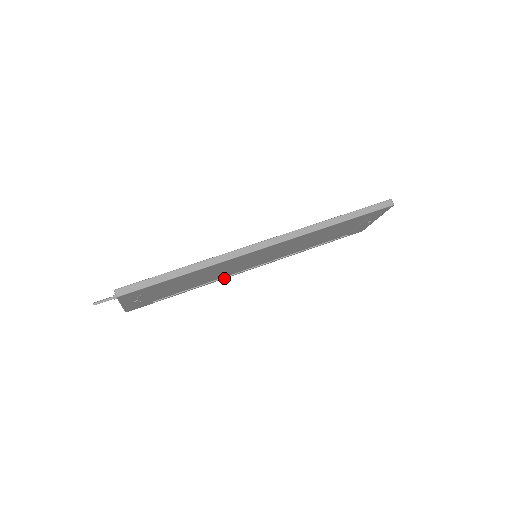
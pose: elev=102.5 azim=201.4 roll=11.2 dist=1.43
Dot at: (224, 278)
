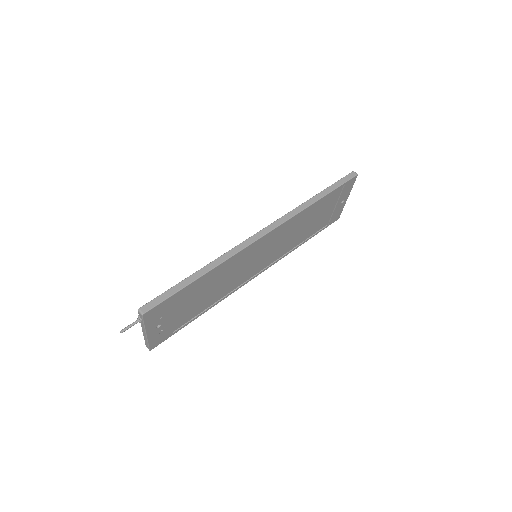
Dot at: (233, 292)
